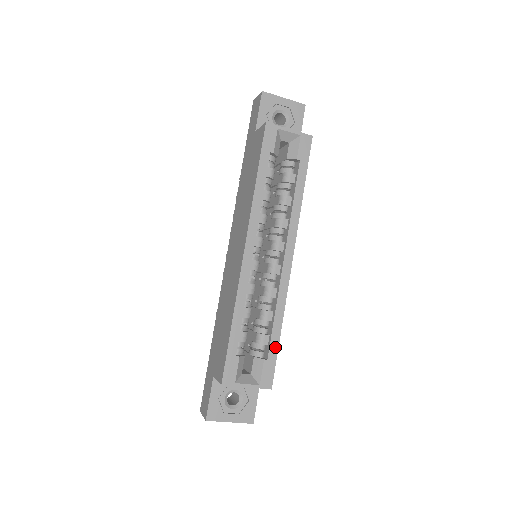
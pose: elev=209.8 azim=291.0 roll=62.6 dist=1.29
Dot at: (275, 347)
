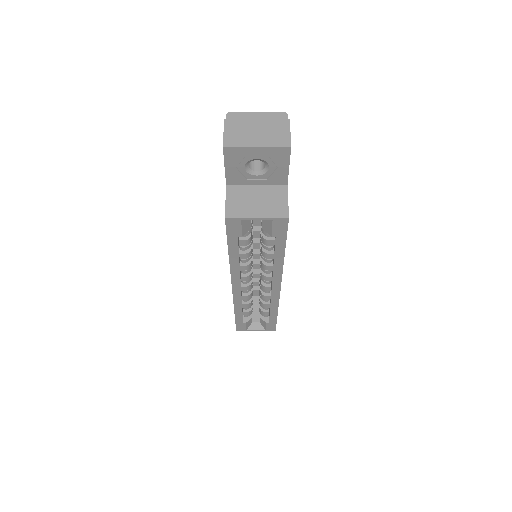
Dot at: (274, 319)
